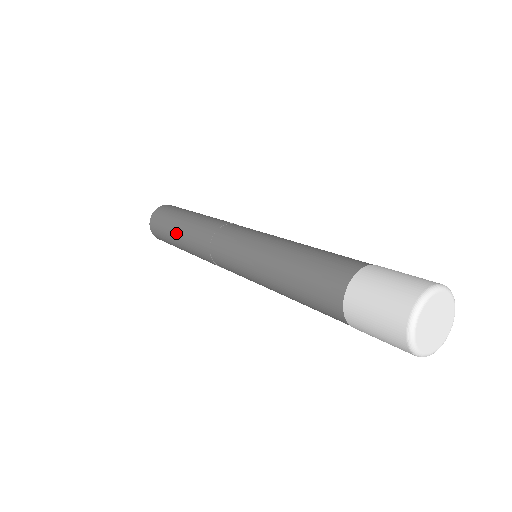
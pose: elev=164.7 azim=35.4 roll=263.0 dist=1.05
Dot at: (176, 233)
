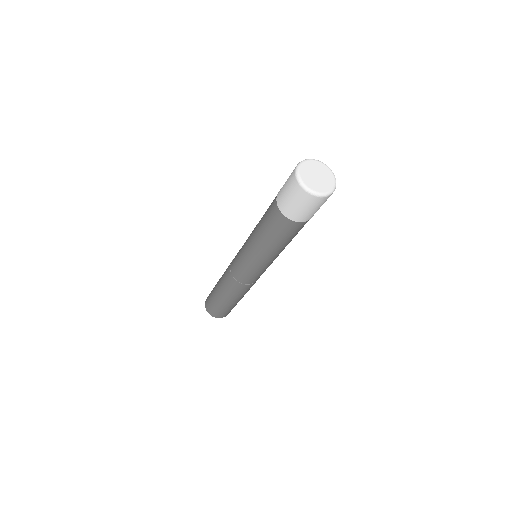
Dot at: occluded
